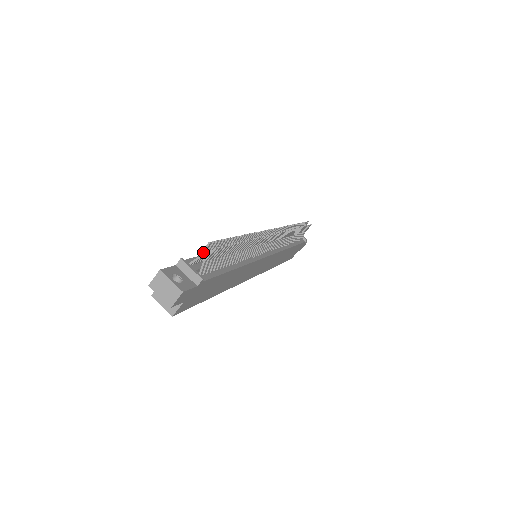
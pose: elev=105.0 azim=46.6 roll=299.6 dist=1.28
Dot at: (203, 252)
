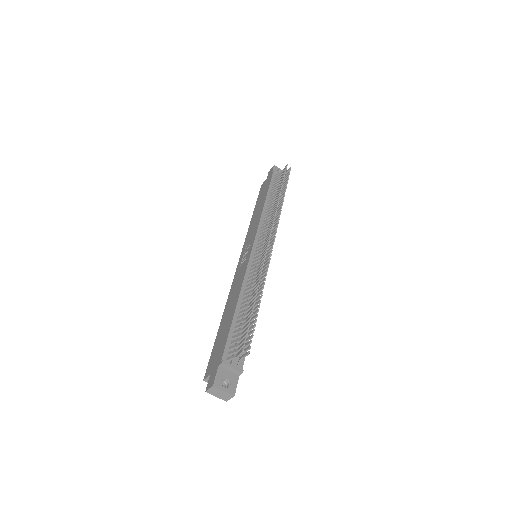
Dot at: (239, 355)
